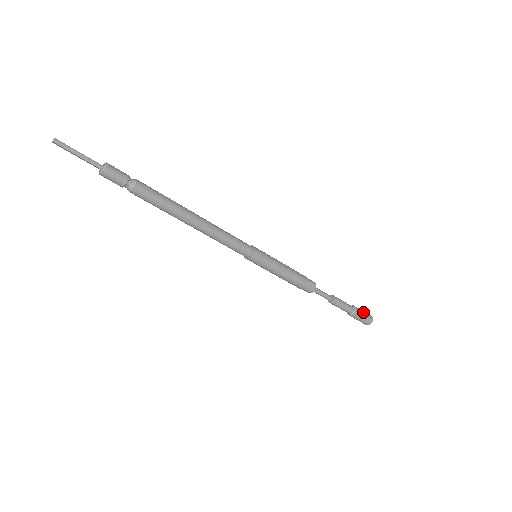
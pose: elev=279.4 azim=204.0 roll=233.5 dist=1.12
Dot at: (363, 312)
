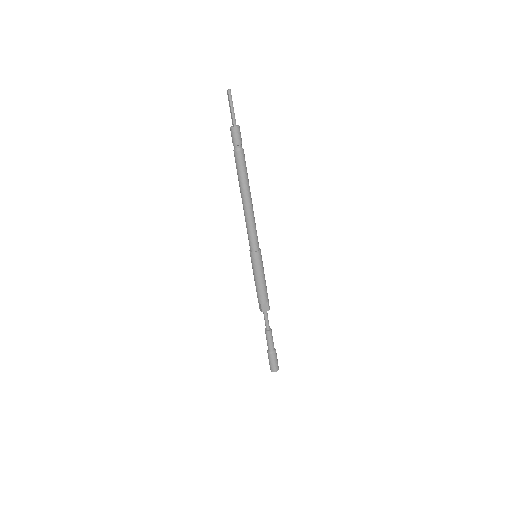
Dot at: (277, 359)
